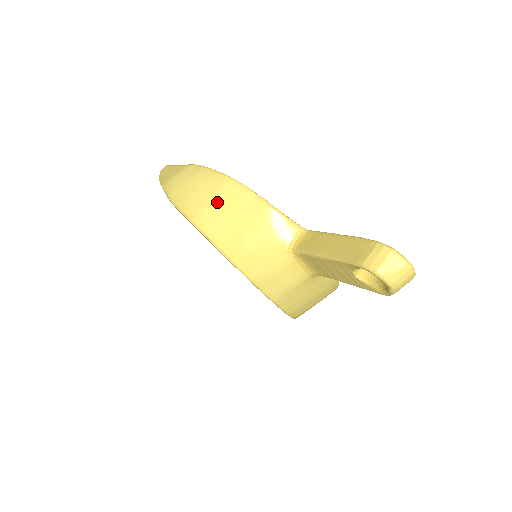
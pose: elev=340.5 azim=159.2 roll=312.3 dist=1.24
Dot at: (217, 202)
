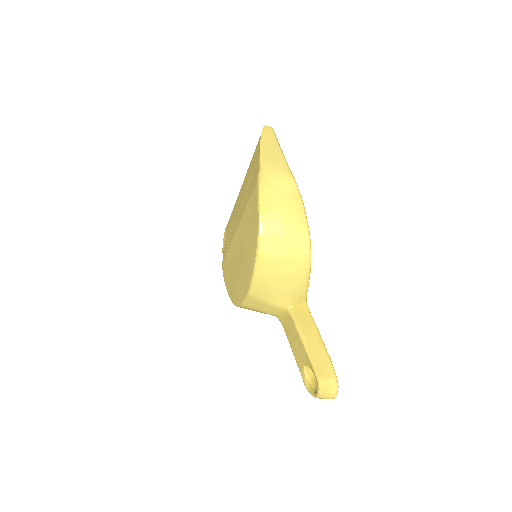
Dot at: (287, 241)
